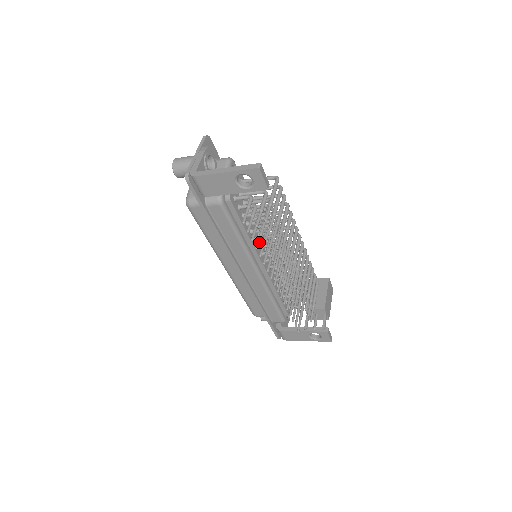
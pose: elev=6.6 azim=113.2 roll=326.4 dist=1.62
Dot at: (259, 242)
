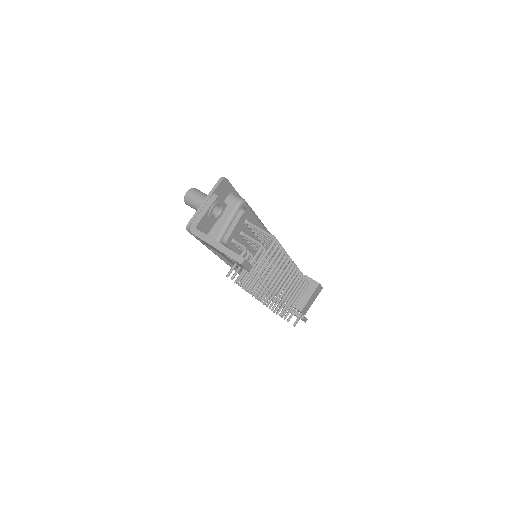
Dot at: occluded
